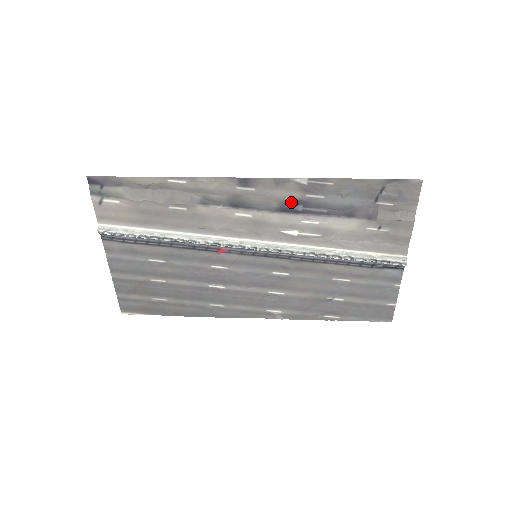
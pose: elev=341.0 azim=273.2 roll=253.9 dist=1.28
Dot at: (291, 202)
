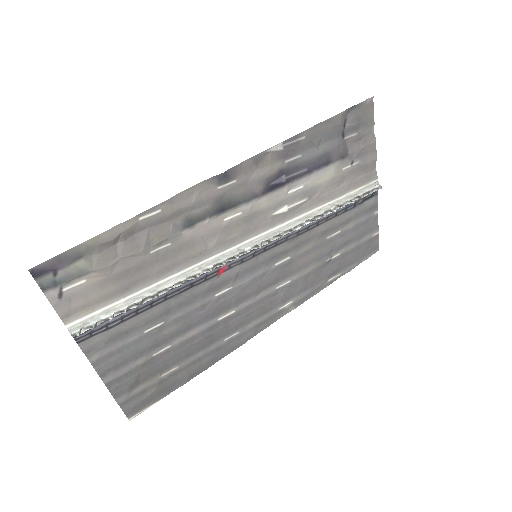
Dot at: (274, 177)
